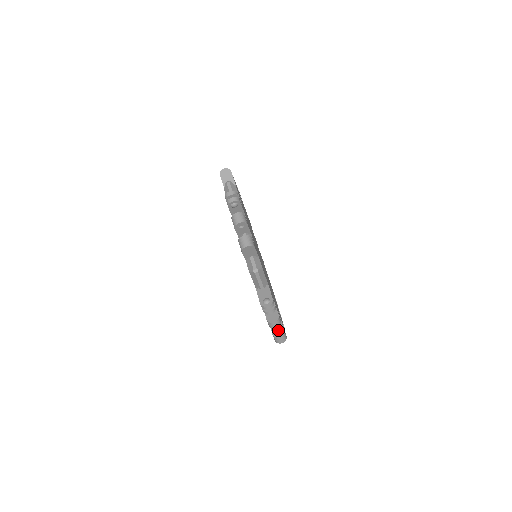
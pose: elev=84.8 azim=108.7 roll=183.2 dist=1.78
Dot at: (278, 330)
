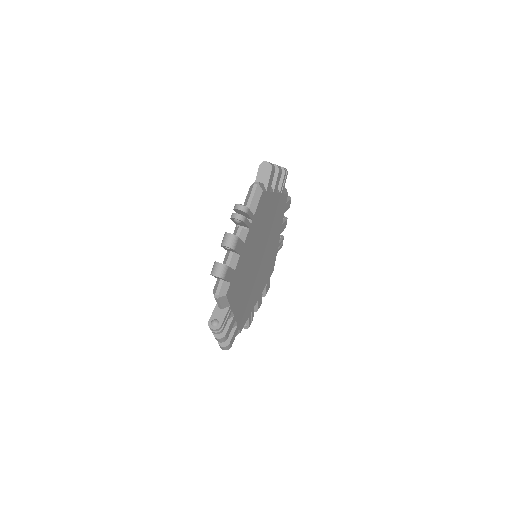
Dot at: occluded
